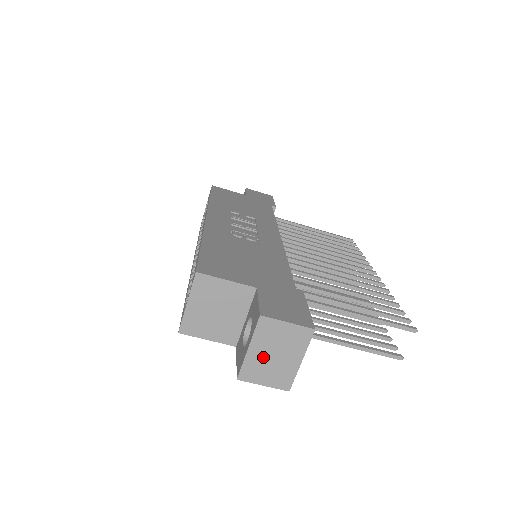
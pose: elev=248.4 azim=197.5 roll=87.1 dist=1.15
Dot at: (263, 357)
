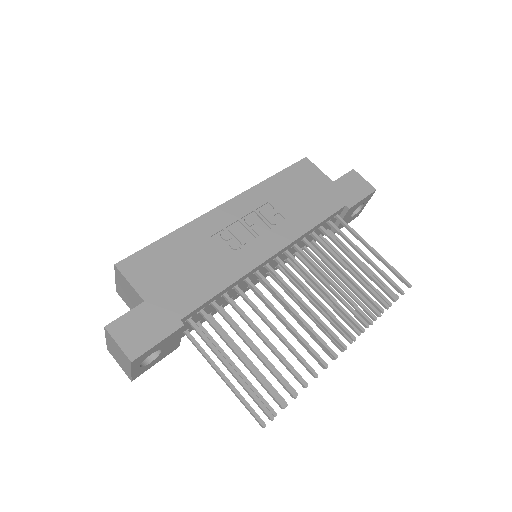
Dot at: (114, 350)
